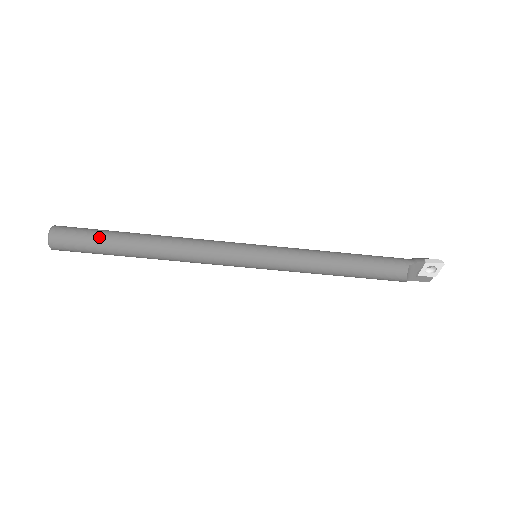
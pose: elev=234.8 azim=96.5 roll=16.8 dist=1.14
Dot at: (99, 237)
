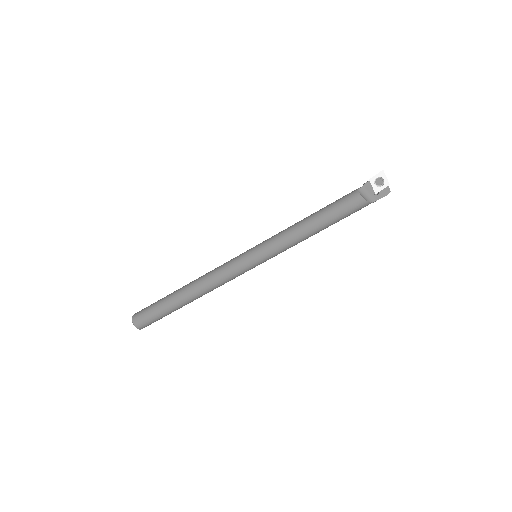
Dot at: (158, 302)
